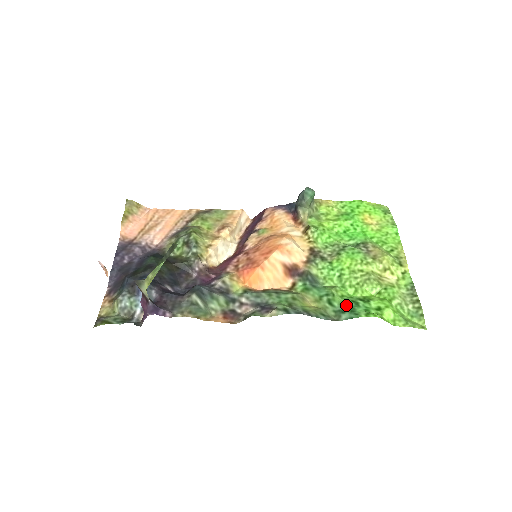
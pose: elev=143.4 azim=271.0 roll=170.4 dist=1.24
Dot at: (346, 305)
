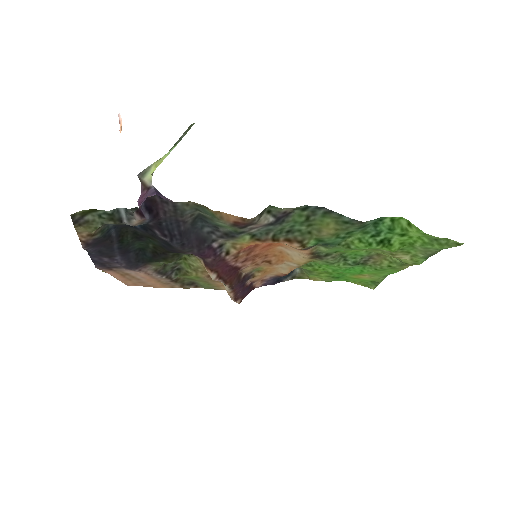
Dot at: (367, 228)
